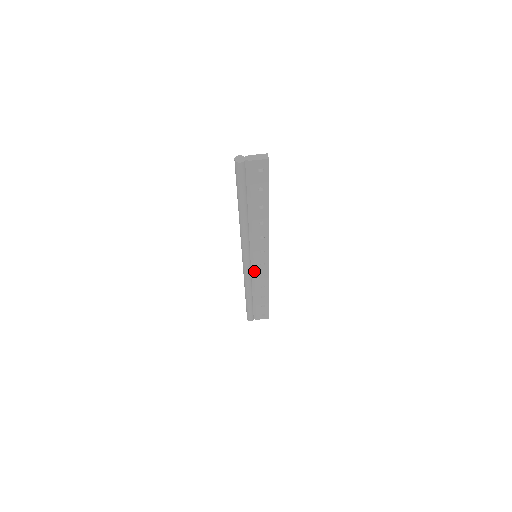
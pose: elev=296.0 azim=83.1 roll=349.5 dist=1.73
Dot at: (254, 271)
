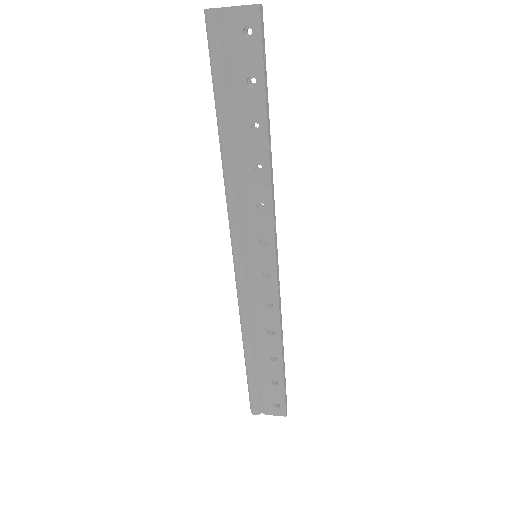
Dot at: (253, 290)
